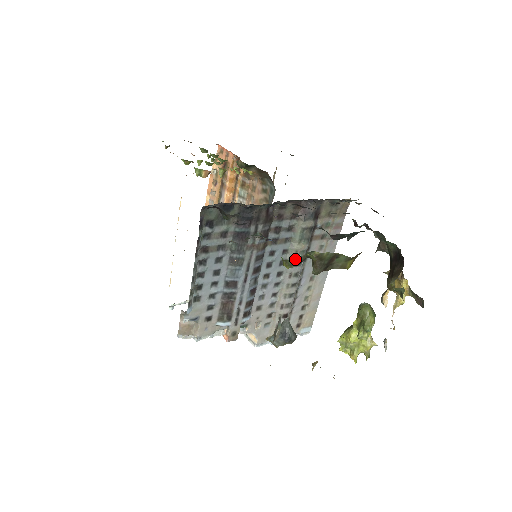
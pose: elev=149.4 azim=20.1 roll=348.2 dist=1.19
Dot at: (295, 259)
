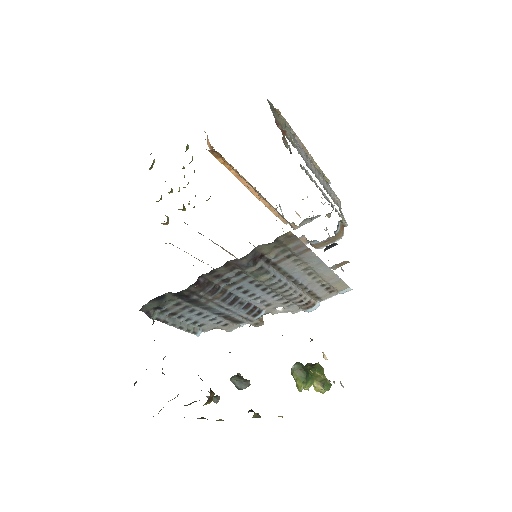
Dot at: (266, 284)
